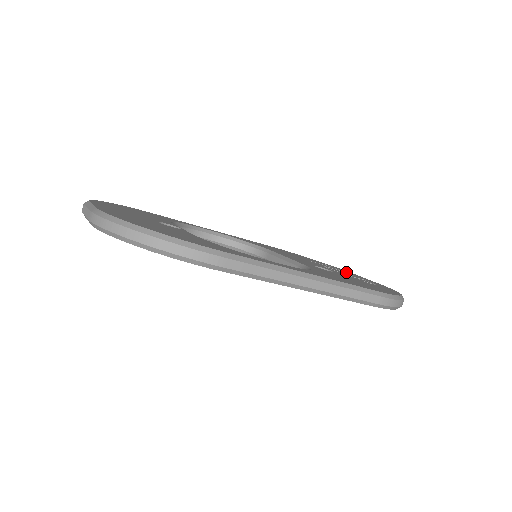
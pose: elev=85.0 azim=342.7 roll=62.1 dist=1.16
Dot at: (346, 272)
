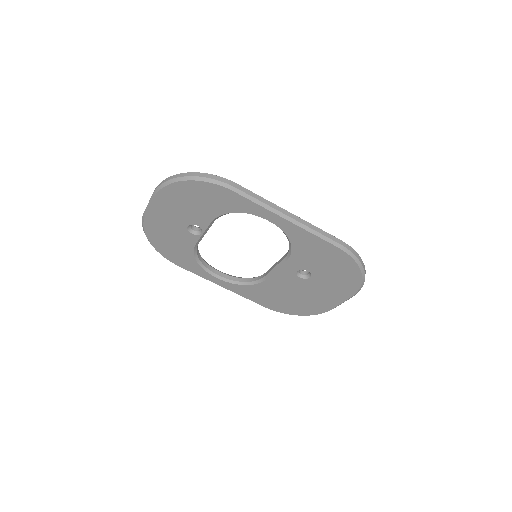
Dot at: occluded
